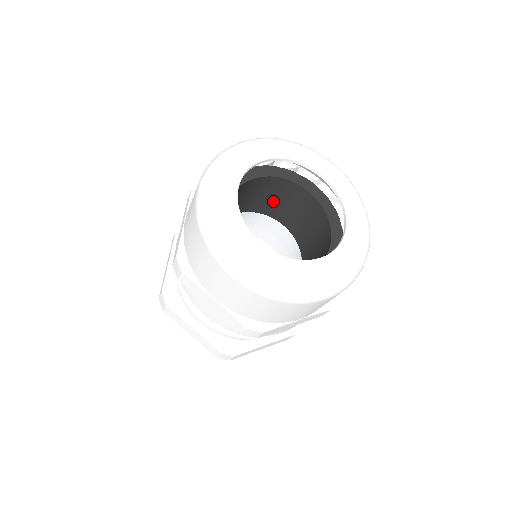
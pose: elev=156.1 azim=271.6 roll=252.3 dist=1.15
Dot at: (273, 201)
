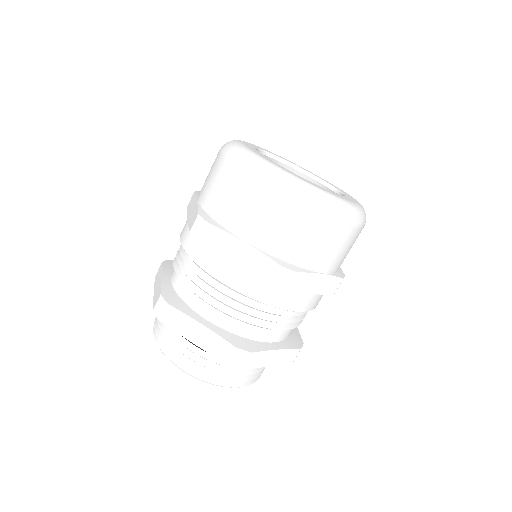
Dot at: occluded
